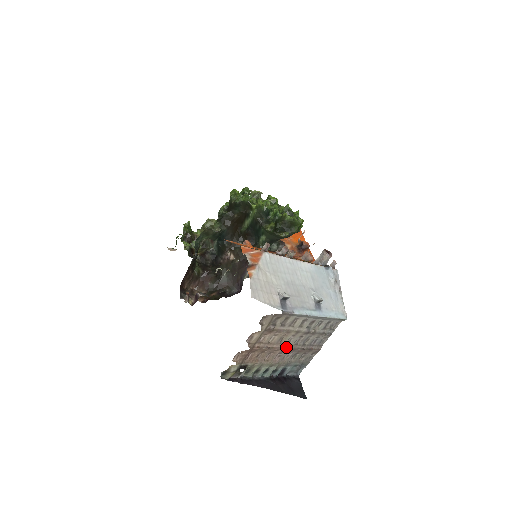
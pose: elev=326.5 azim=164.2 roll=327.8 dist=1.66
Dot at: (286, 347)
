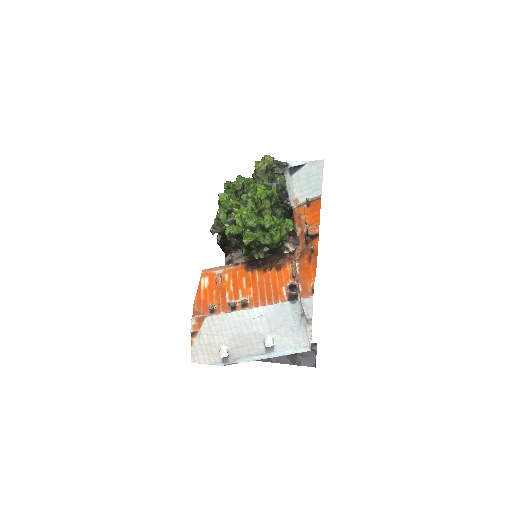
Dot at: occluded
